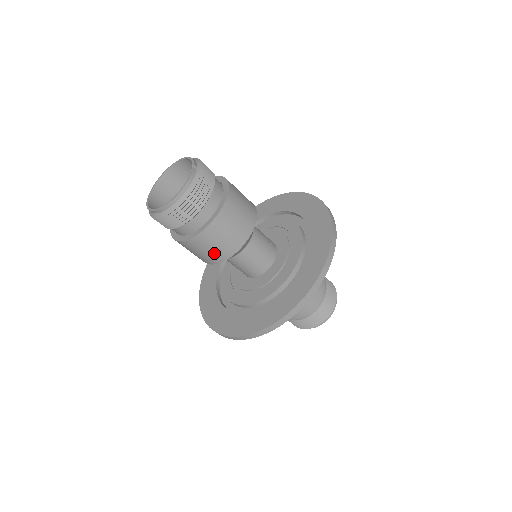
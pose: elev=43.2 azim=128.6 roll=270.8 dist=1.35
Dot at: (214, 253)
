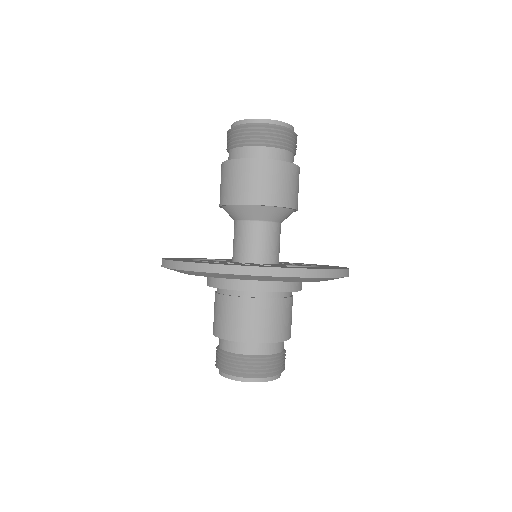
Dot at: (256, 189)
